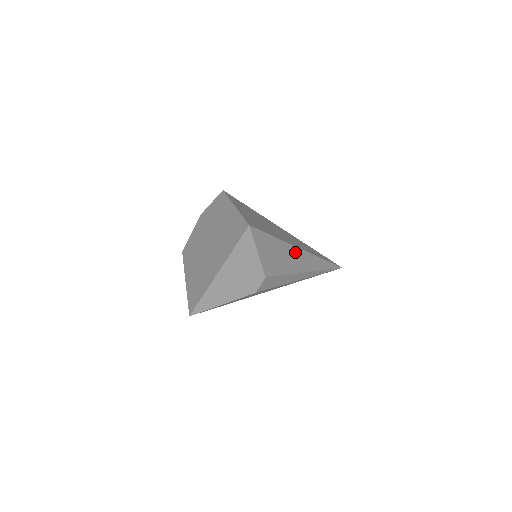
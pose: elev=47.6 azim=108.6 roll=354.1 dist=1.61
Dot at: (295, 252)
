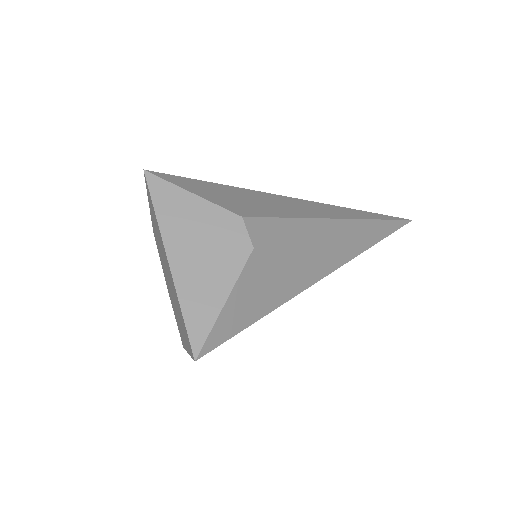
Dot at: (285, 200)
